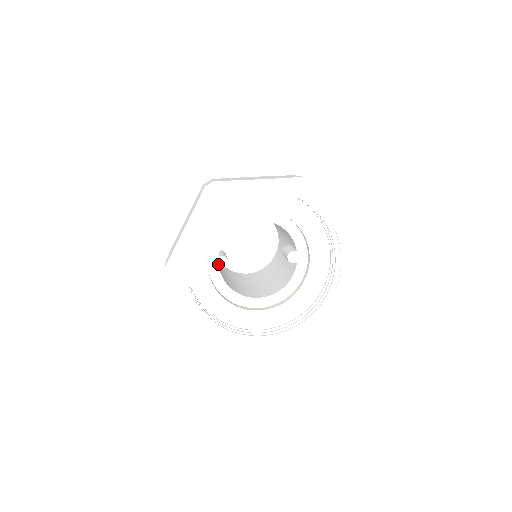
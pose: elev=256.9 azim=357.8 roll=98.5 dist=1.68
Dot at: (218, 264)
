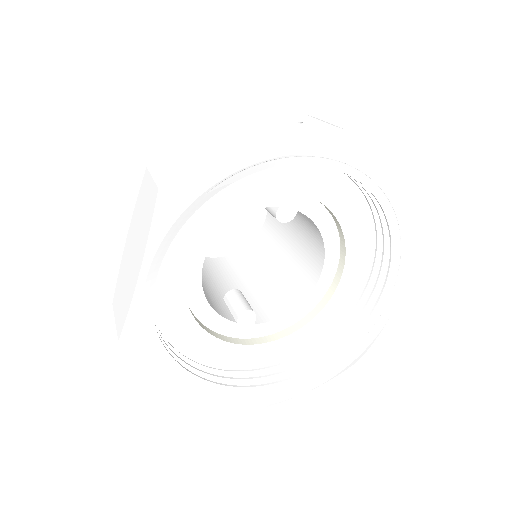
Dot at: (247, 325)
